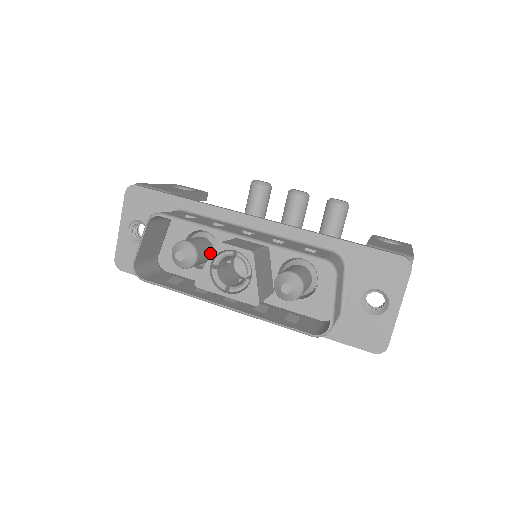
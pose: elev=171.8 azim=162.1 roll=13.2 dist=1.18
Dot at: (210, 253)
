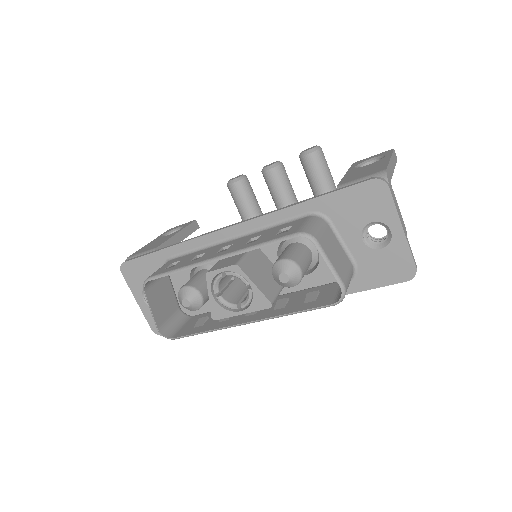
Dot at: occluded
